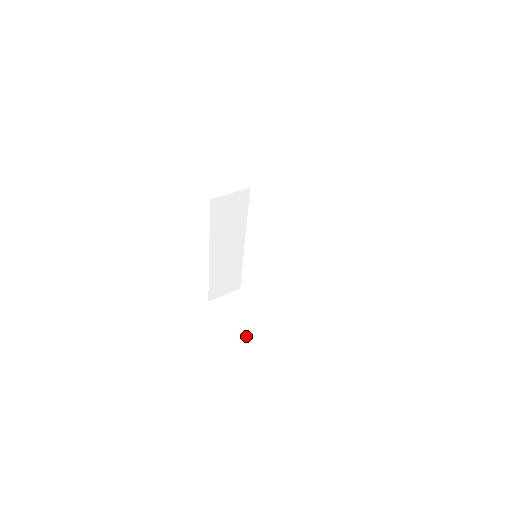
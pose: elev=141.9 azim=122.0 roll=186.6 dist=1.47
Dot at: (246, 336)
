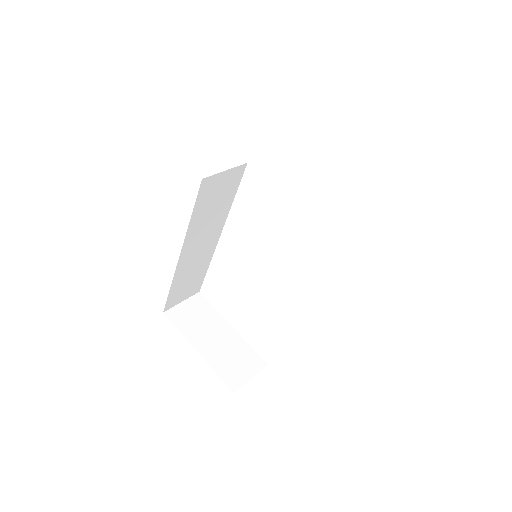
Dot at: (221, 355)
